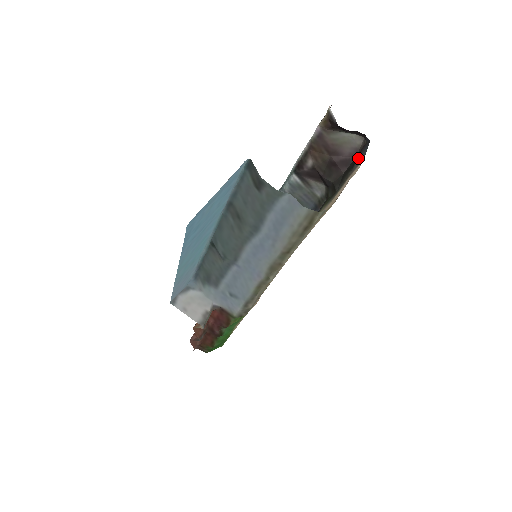
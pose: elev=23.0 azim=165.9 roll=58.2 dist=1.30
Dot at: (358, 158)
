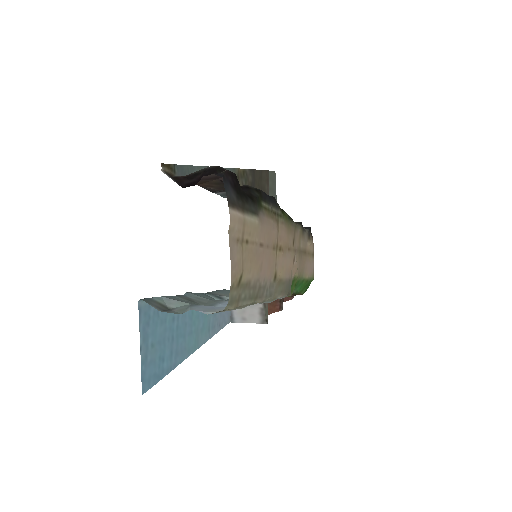
Dot at: (232, 189)
